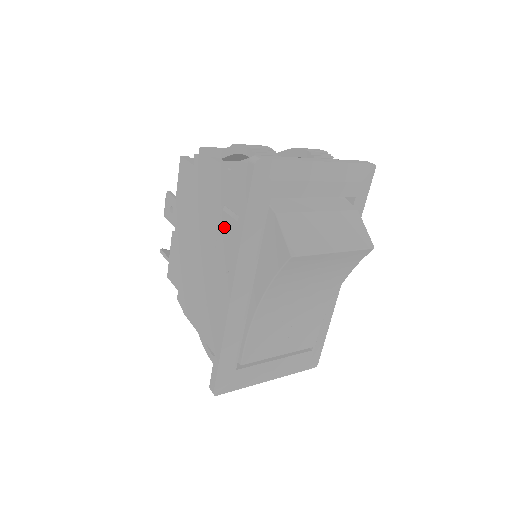
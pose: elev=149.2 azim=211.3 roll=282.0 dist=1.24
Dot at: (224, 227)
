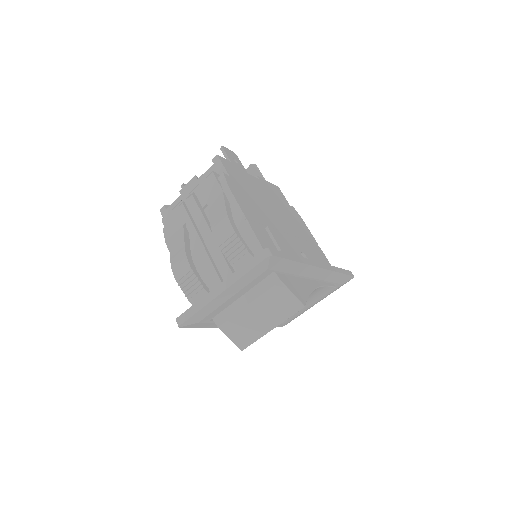
Dot at: occluded
